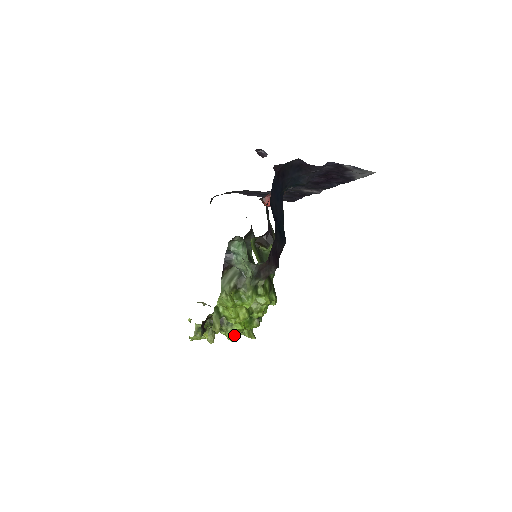
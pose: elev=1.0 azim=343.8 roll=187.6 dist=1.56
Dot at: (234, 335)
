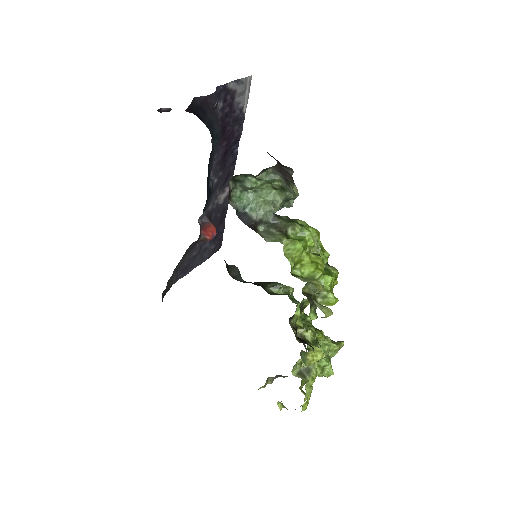
Dot at: occluded
